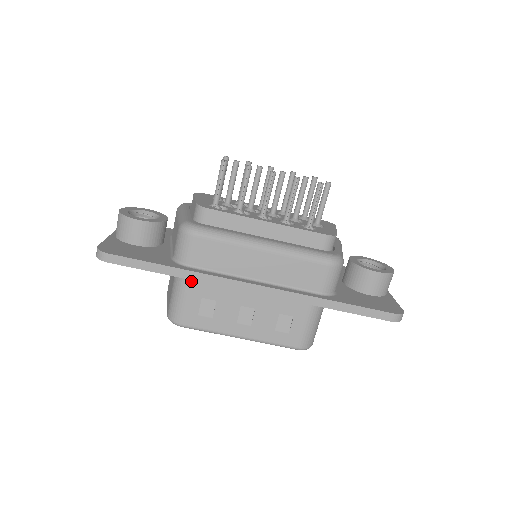
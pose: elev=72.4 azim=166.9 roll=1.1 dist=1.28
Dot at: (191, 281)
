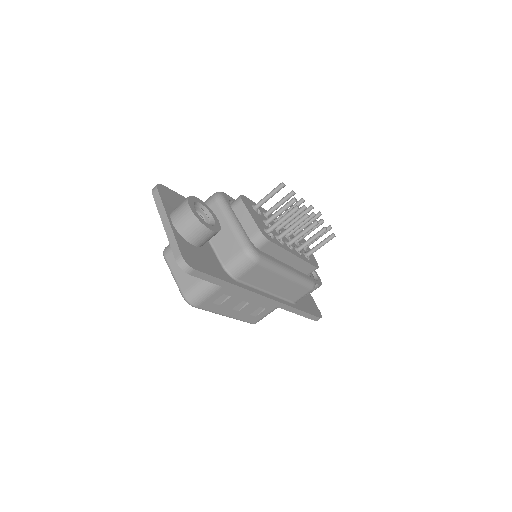
Dot at: occluded
